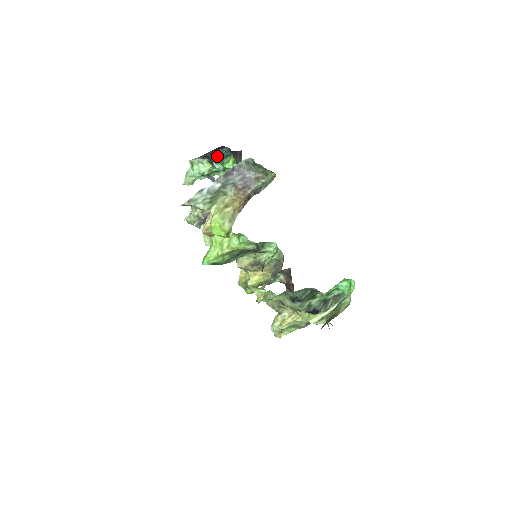
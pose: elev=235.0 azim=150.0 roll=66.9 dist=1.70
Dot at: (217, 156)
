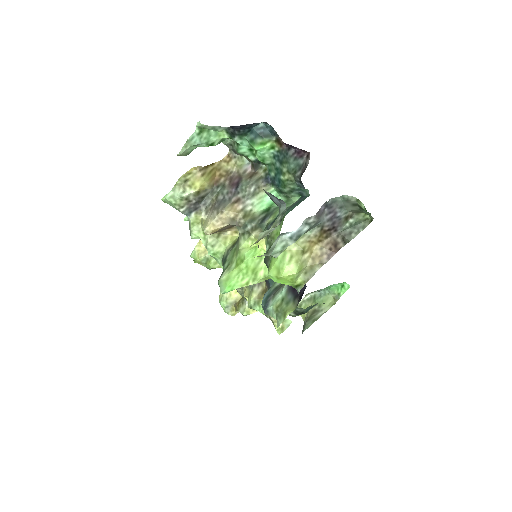
Dot at: (246, 129)
